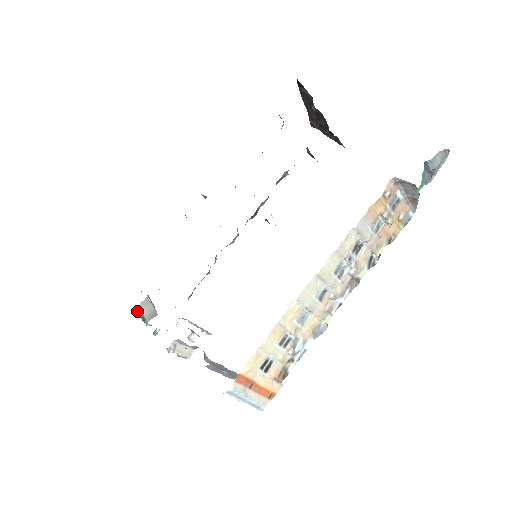
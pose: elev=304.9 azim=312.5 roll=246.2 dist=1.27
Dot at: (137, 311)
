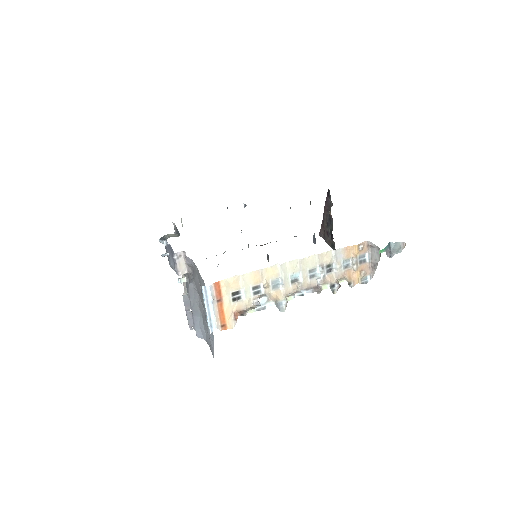
Dot at: (160, 238)
